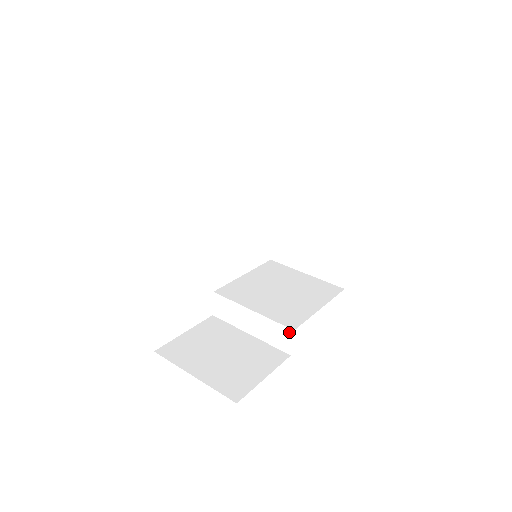
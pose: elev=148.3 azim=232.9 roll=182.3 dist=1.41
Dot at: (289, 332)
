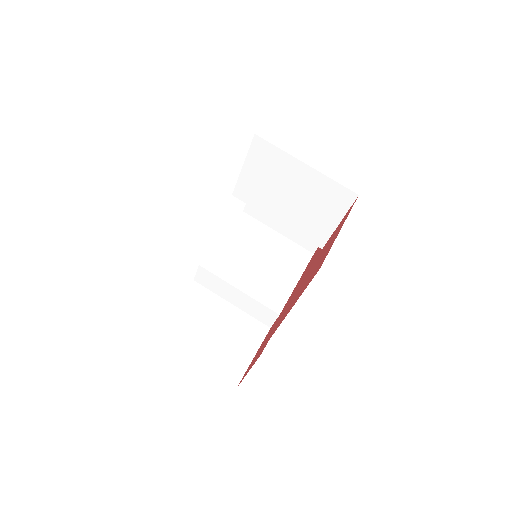
Dot at: (274, 314)
